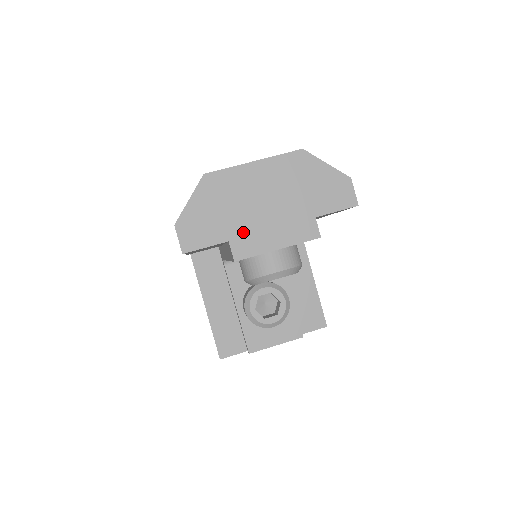
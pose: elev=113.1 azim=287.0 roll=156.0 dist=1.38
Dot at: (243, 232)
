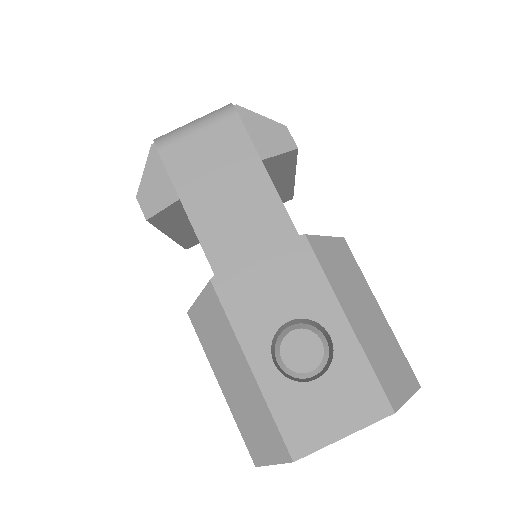
Dot at: occluded
